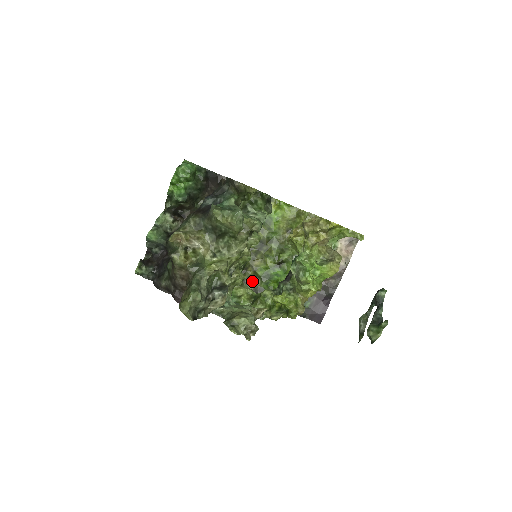
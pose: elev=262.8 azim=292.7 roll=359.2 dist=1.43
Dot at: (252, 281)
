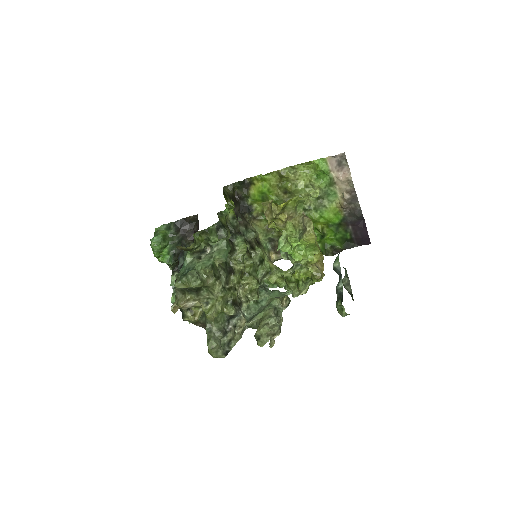
Dot at: occluded
